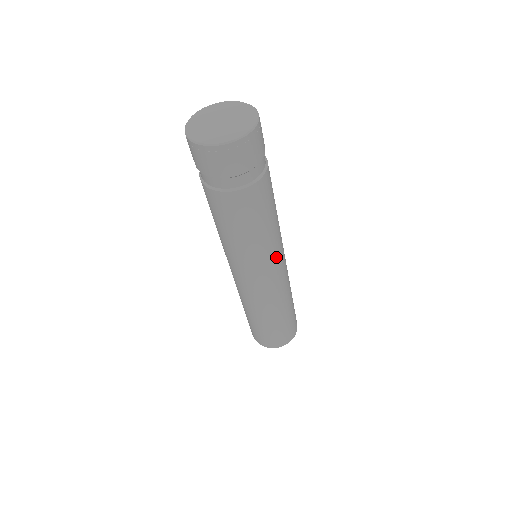
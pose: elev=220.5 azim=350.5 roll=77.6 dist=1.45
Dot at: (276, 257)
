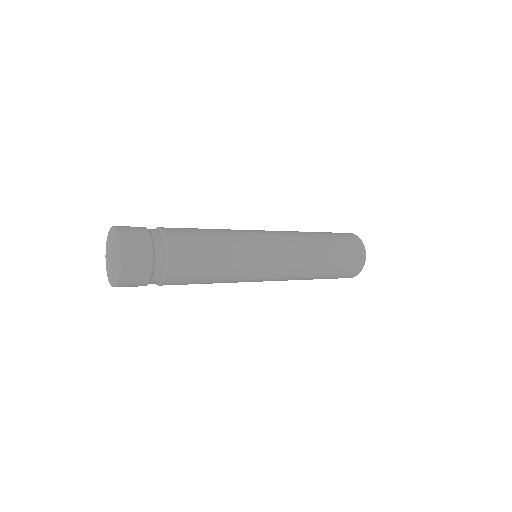
Dot at: (257, 261)
